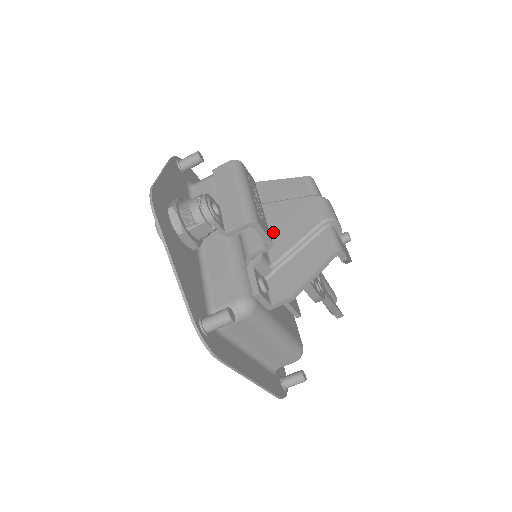
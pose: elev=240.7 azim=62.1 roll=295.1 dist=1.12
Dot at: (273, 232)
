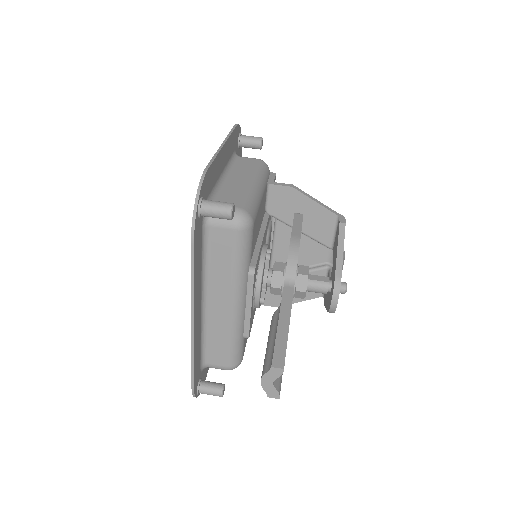
Dot at: (288, 243)
